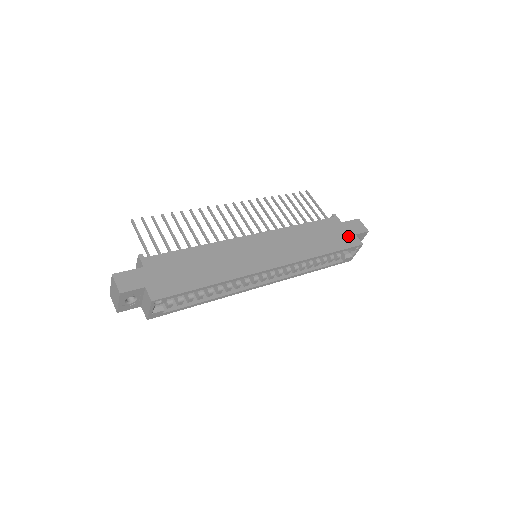
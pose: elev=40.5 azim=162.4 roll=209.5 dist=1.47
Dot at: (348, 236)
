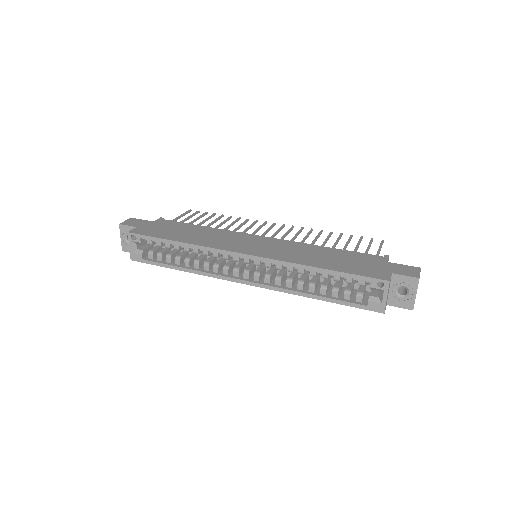
Dot at: (377, 270)
